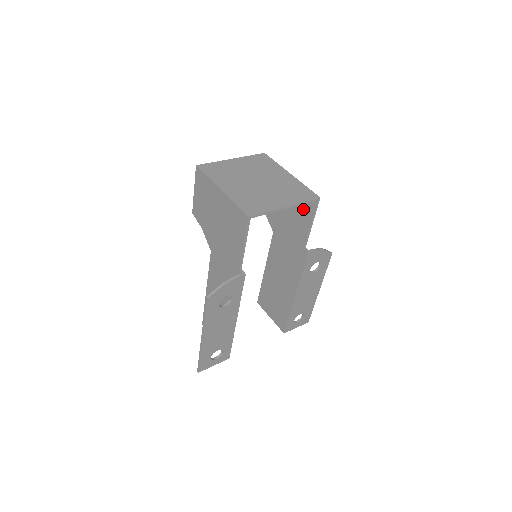
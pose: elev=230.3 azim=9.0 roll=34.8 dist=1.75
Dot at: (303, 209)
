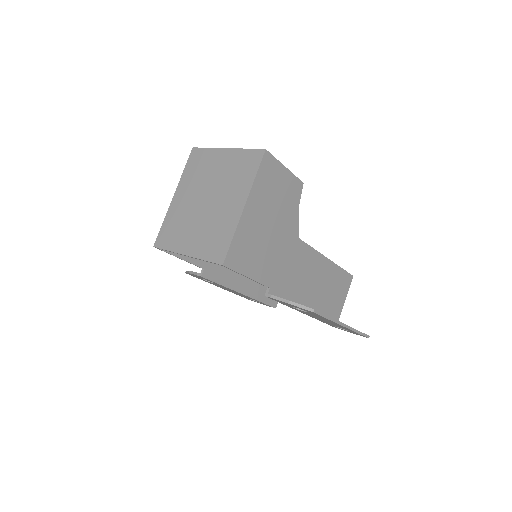
Dot at: (246, 255)
